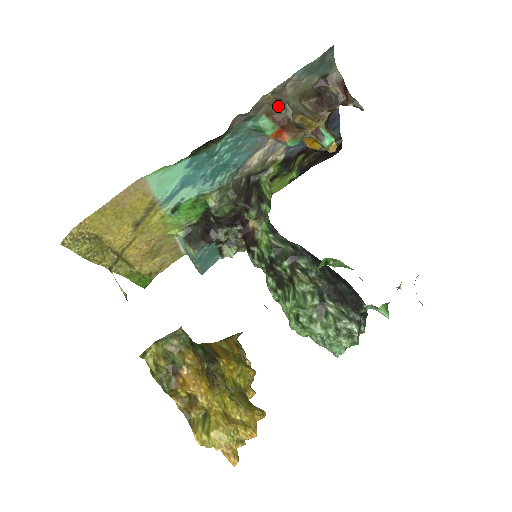
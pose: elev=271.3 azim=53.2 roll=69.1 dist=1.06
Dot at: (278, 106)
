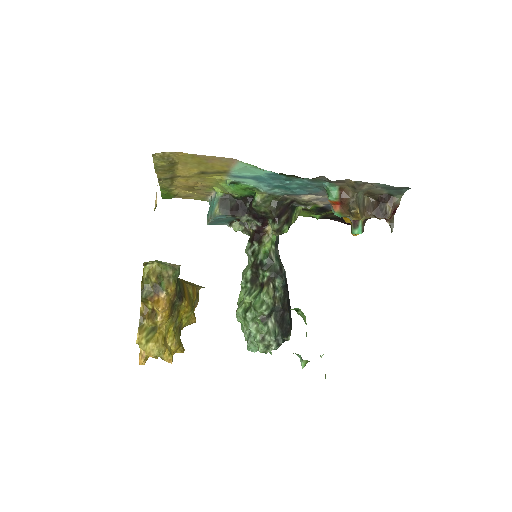
Dot at: (351, 190)
